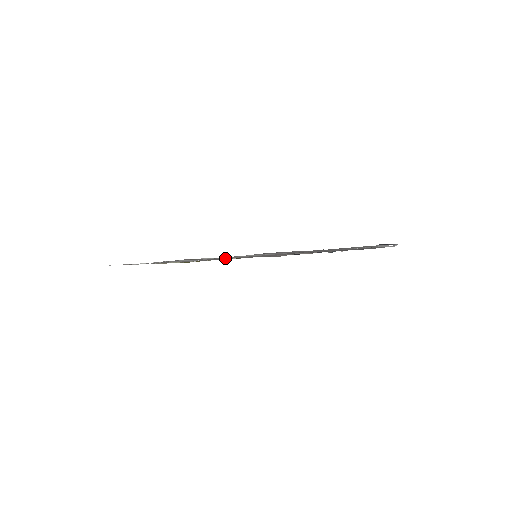
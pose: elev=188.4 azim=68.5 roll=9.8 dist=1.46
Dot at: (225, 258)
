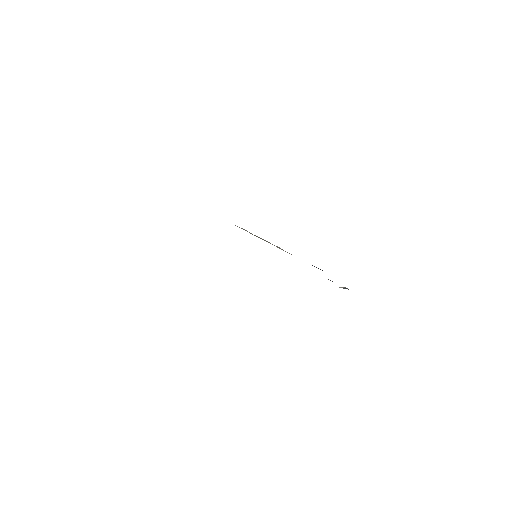
Dot at: occluded
